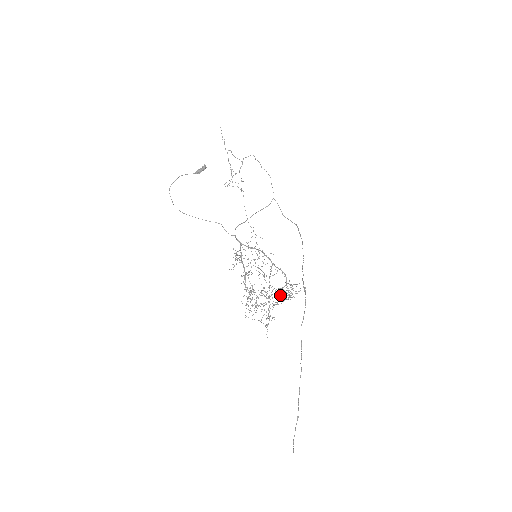
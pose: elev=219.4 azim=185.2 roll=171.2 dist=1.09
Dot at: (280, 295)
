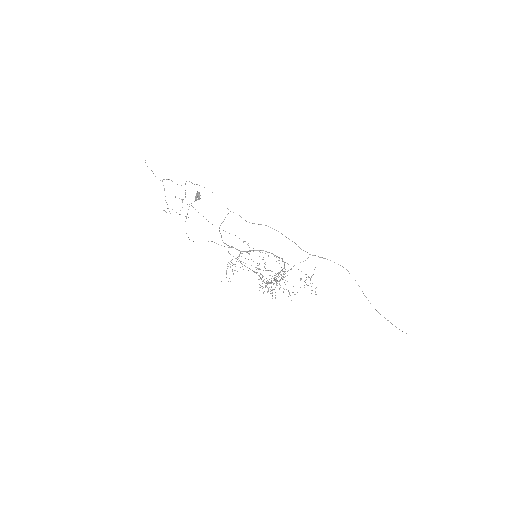
Dot at: occluded
